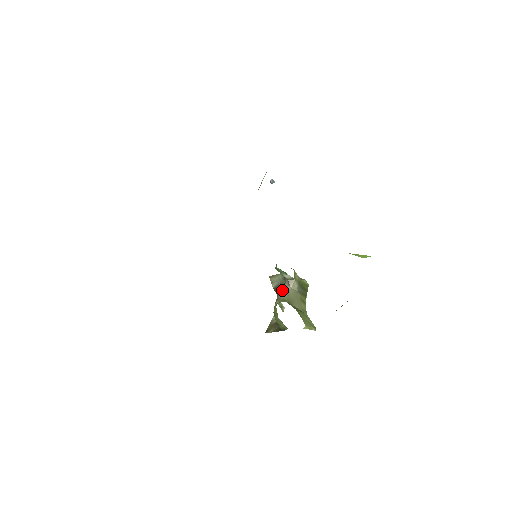
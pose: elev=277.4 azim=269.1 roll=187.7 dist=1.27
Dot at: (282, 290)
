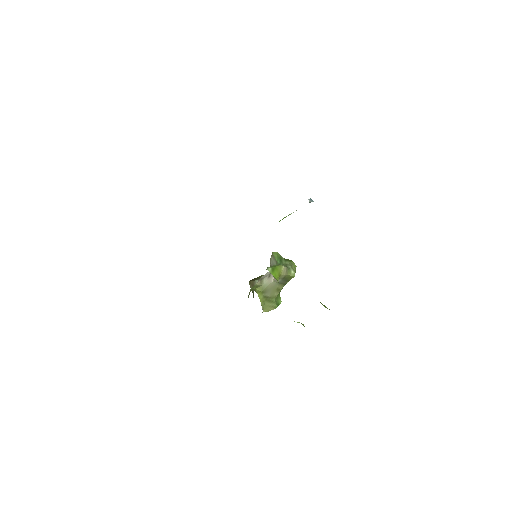
Dot at: (268, 276)
